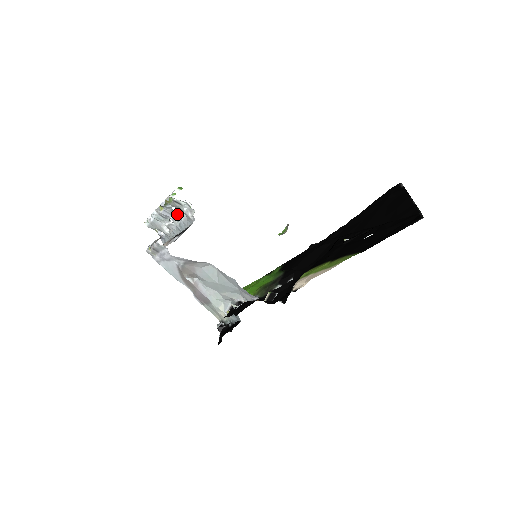
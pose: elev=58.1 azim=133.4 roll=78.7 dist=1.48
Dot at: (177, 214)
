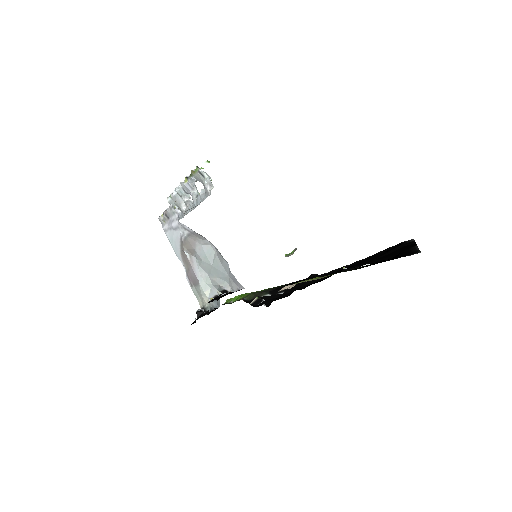
Dot at: occluded
